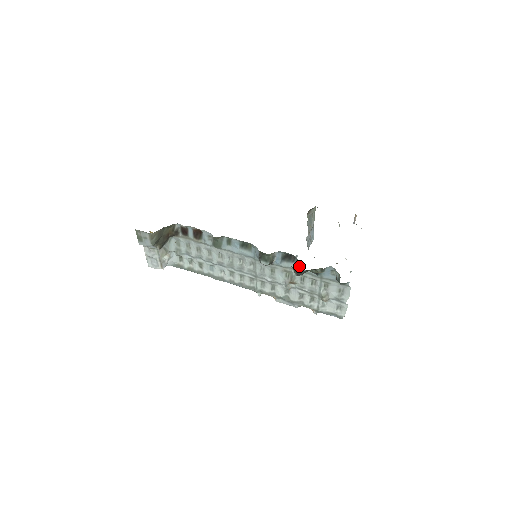
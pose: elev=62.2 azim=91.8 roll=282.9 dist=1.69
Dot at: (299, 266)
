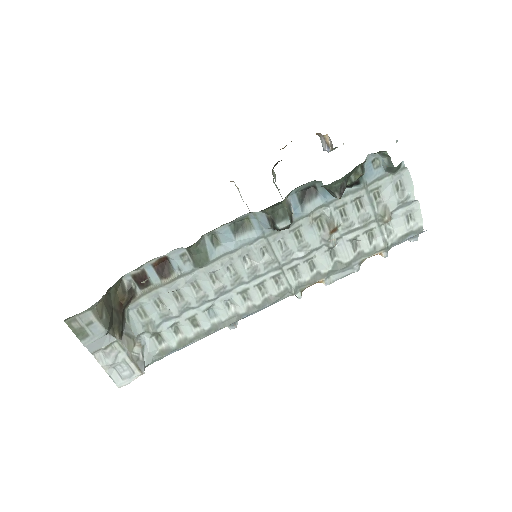
Dot at: occluded
